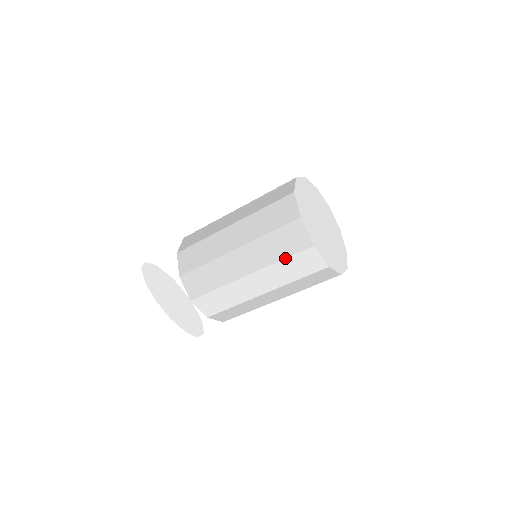
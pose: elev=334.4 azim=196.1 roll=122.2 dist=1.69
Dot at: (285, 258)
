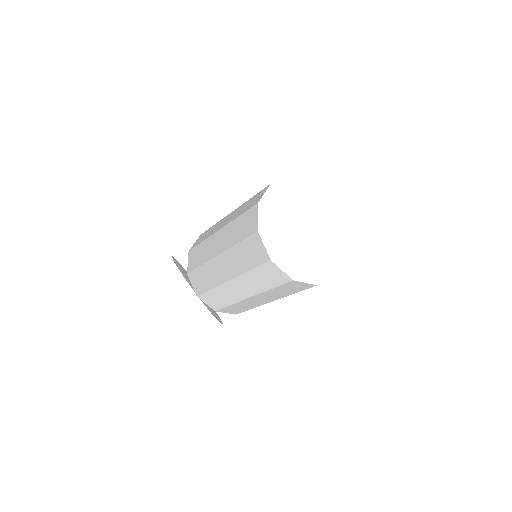
Dot at: (252, 269)
